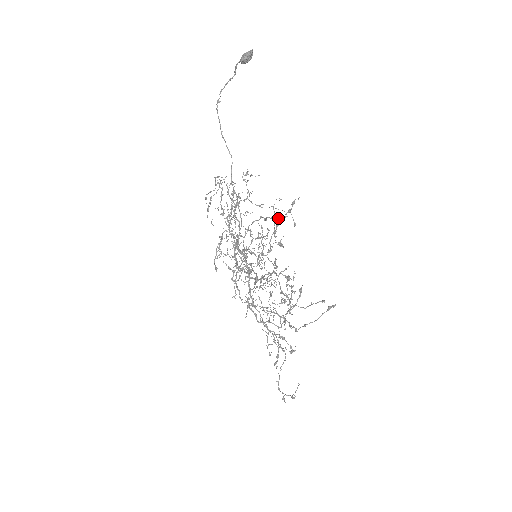
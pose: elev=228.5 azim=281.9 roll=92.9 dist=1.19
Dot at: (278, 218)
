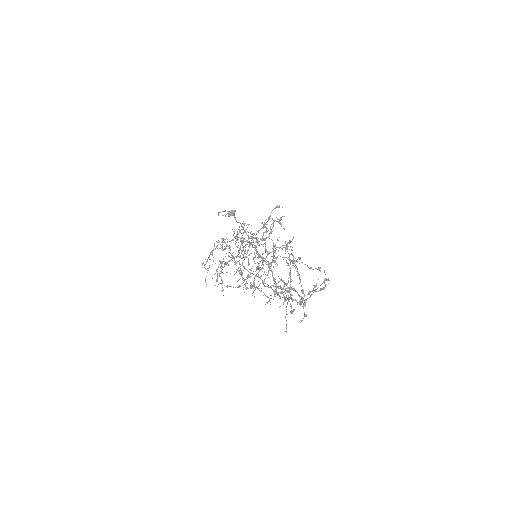
Dot at: (276, 206)
